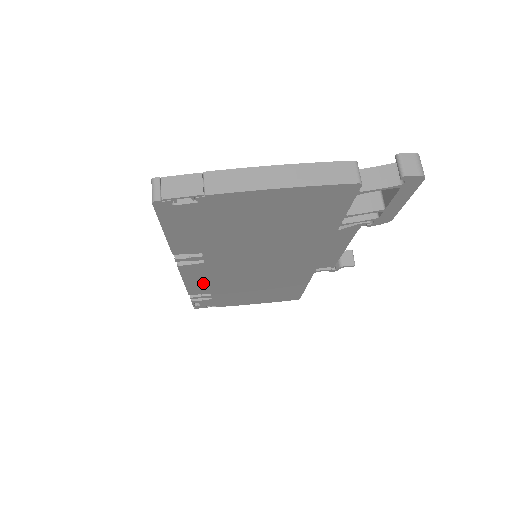
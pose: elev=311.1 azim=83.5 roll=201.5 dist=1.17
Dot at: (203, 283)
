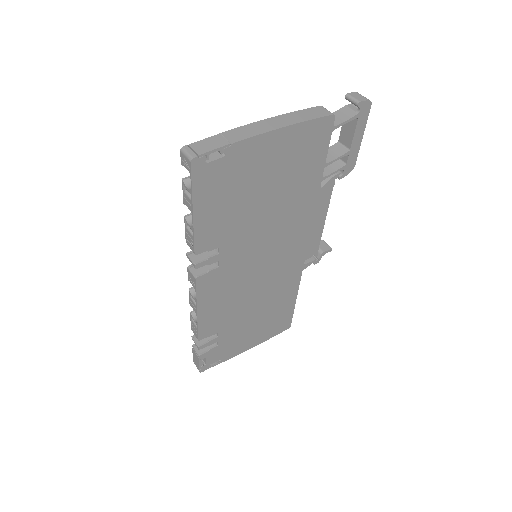
Dot at: (213, 311)
